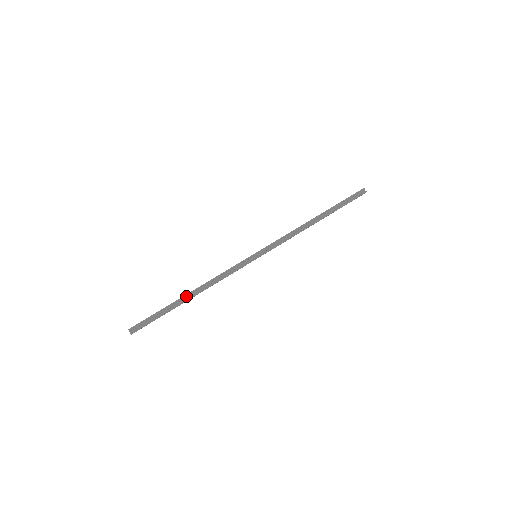
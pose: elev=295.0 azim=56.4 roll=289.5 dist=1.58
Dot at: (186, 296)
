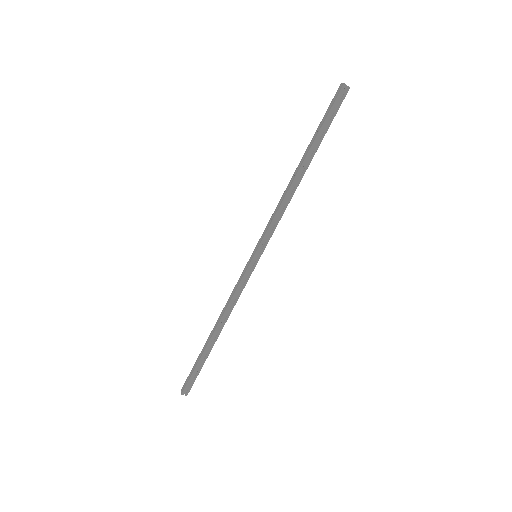
Dot at: (212, 339)
